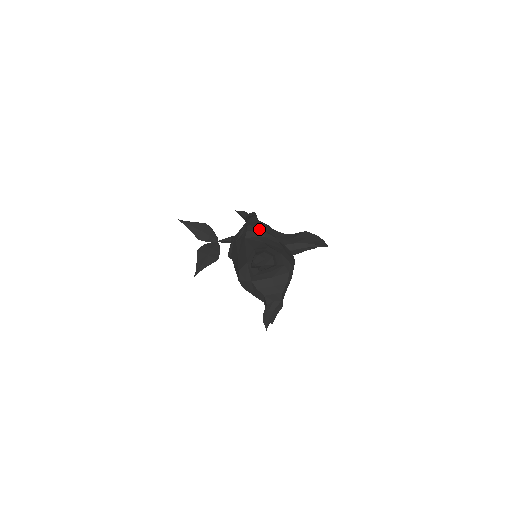
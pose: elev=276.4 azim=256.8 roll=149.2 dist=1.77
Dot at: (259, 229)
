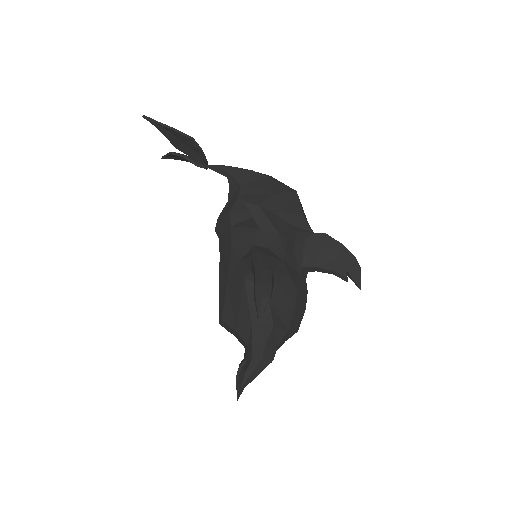
Dot at: occluded
